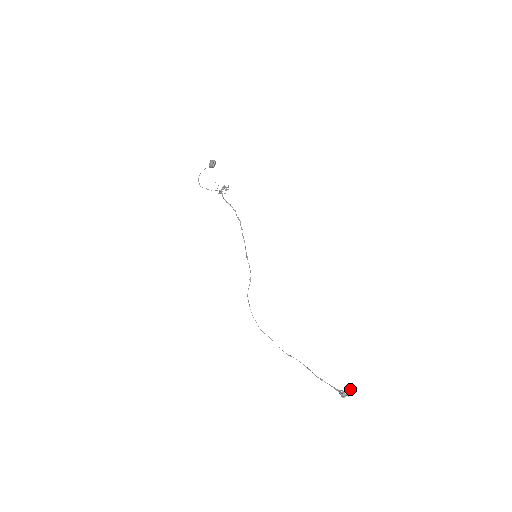
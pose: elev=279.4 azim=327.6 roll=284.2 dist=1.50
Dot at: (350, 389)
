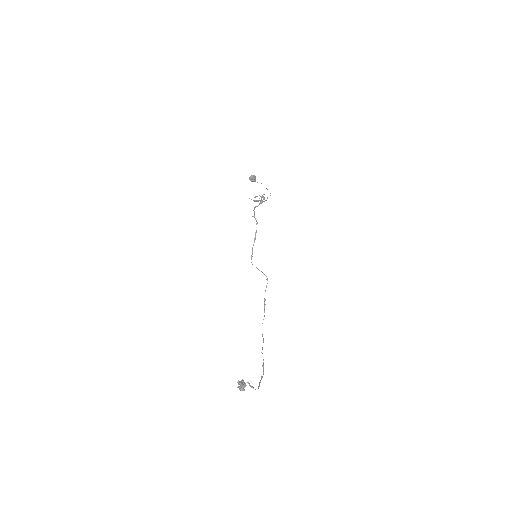
Dot at: (240, 382)
